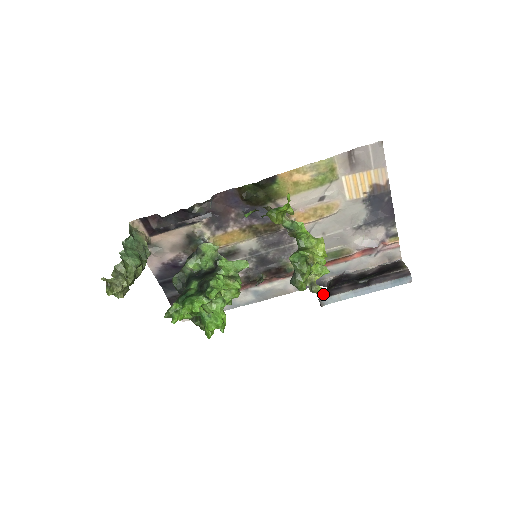
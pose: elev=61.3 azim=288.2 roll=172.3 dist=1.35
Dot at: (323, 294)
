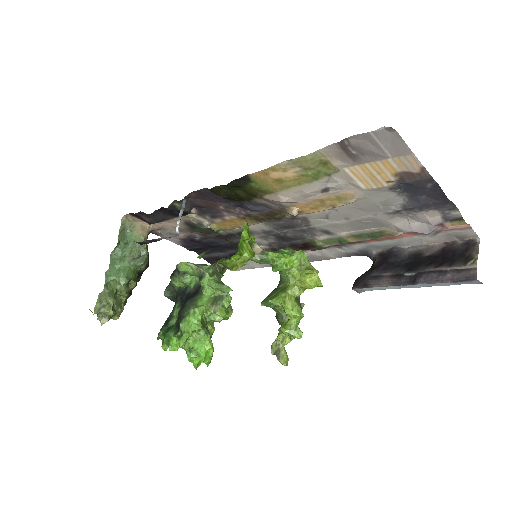
Dot at: (358, 282)
